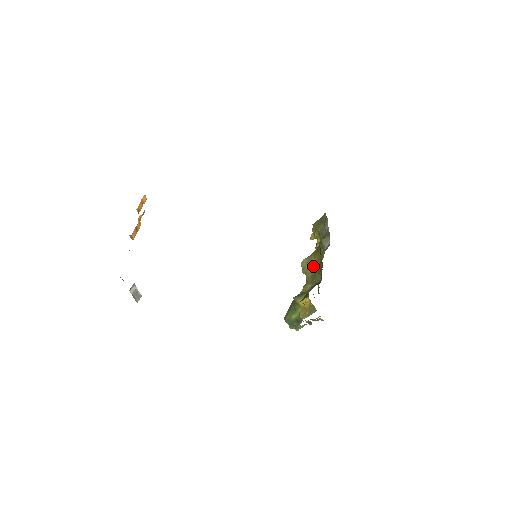
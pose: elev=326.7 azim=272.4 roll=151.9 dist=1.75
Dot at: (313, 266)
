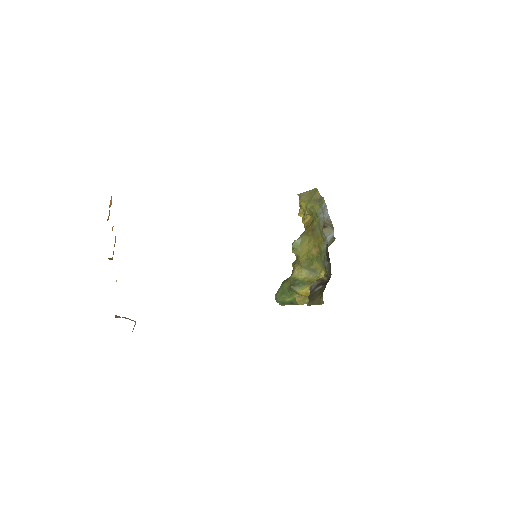
Dot at: (308, 250)
